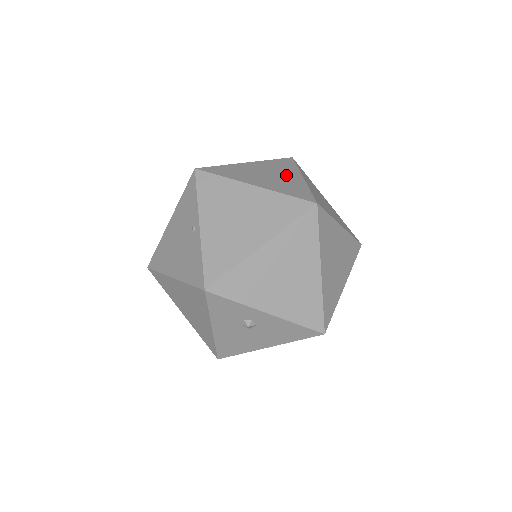
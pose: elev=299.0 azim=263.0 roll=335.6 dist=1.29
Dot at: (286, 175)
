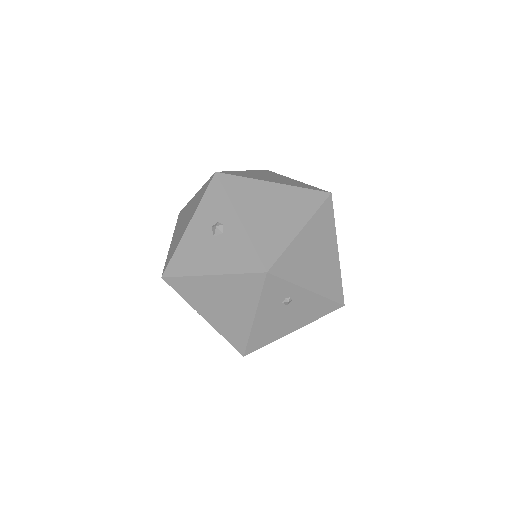
Dot at: occluded
